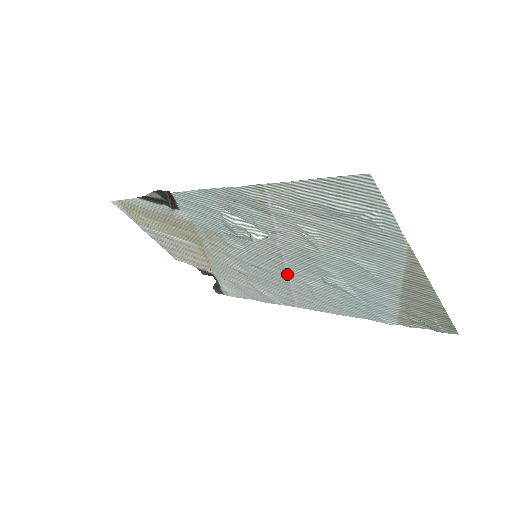
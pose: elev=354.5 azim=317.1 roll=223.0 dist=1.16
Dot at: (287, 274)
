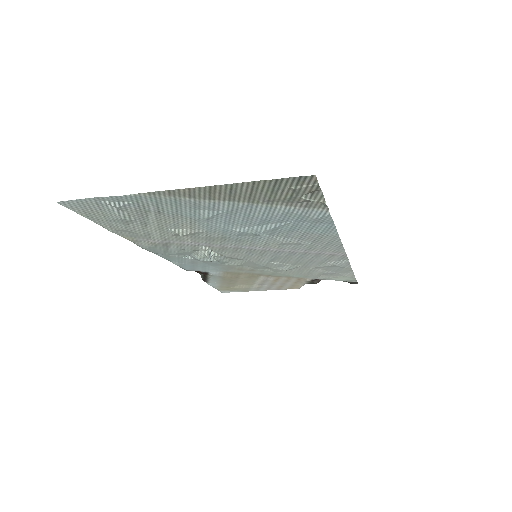
Dot at: (271, 250)
